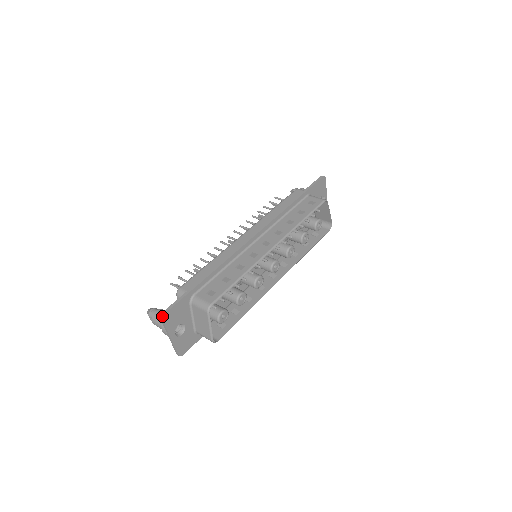
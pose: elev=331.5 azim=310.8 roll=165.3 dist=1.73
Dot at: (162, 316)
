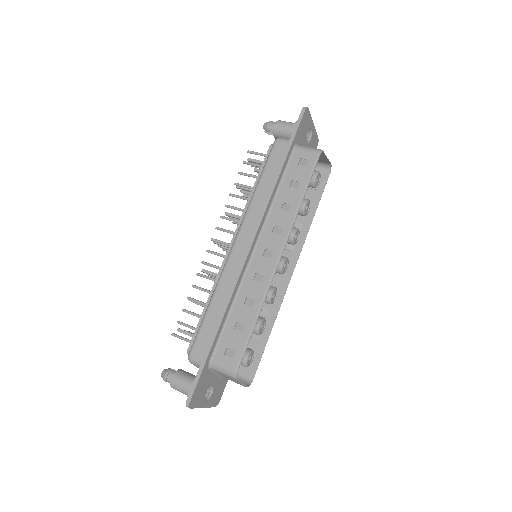
Dot at: (187, 406)
